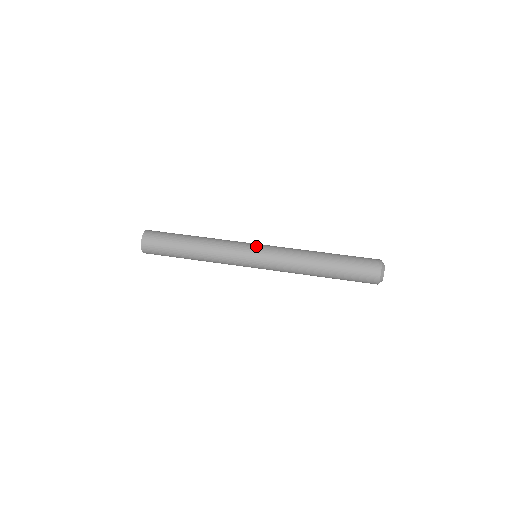
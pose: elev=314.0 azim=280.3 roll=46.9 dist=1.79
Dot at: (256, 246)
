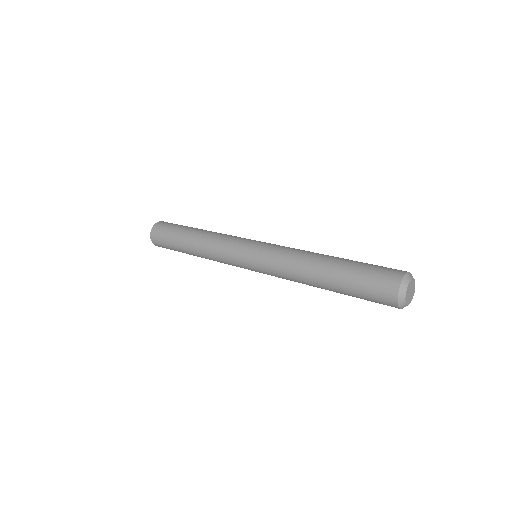
Dot at: occluded
